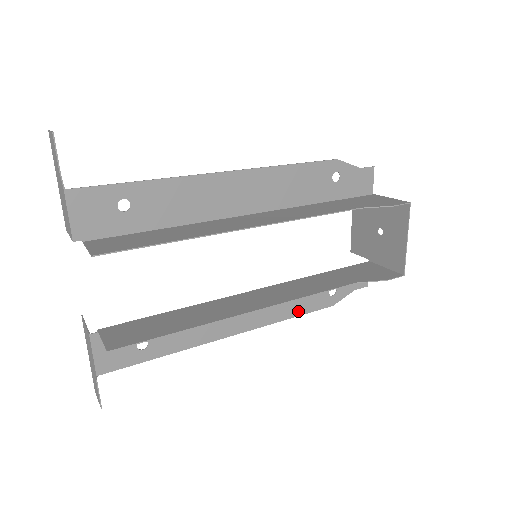
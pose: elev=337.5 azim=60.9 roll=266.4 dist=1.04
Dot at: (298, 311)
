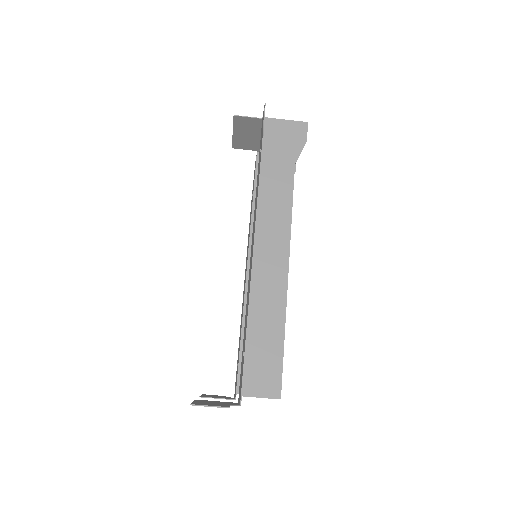
Dot at: occluded
